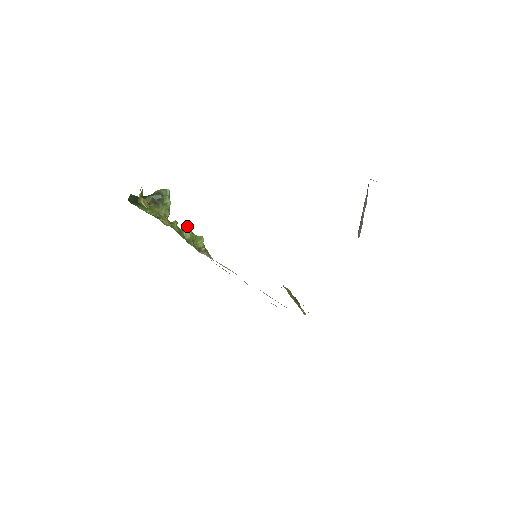
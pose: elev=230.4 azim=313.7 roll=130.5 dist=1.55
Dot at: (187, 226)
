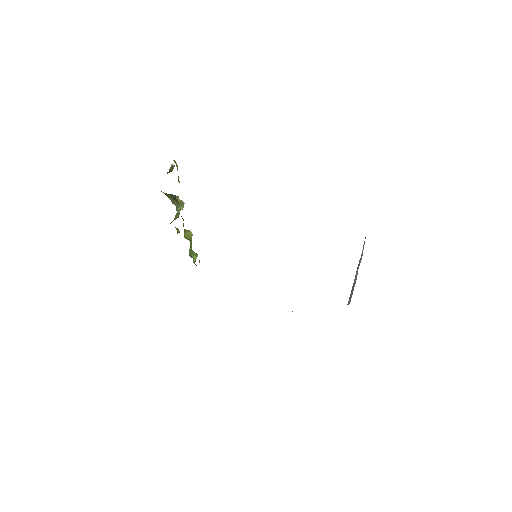
Dot at: (190, 231)
